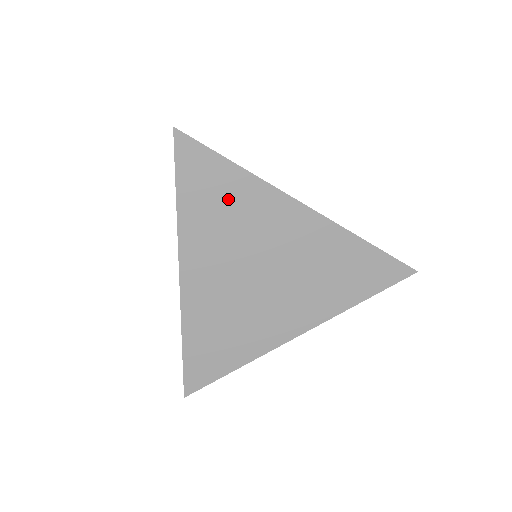
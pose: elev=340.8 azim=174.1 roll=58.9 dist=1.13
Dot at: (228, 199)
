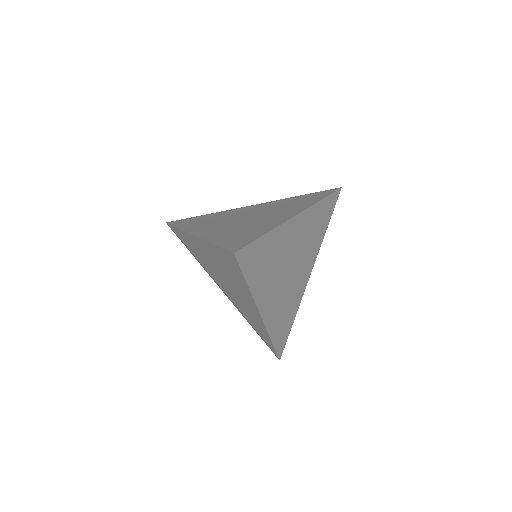
Dot at: (268, 255)
